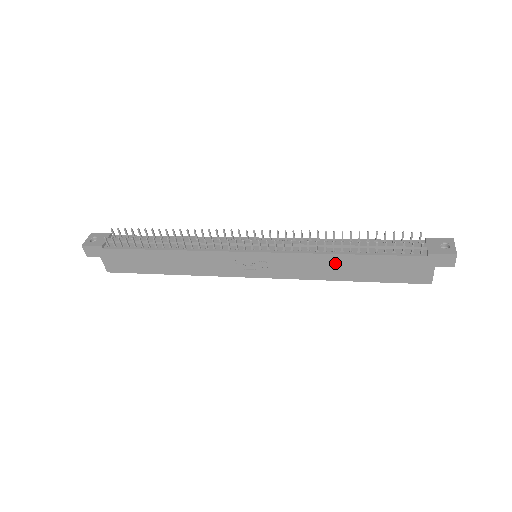
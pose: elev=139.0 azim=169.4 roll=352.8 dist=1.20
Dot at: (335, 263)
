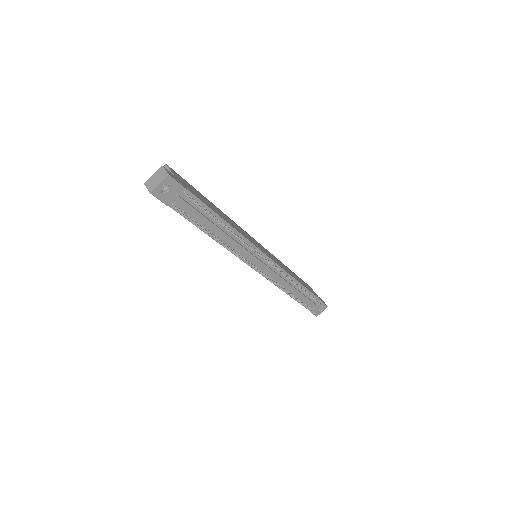
Dot at: occluded
